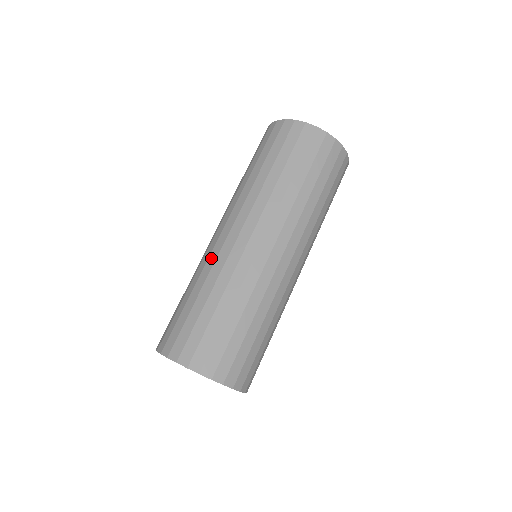
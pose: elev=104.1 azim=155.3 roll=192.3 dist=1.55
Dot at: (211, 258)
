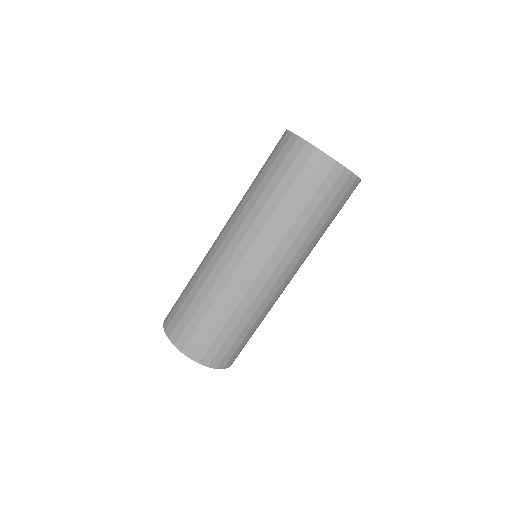
Dot at: (223, 276)
